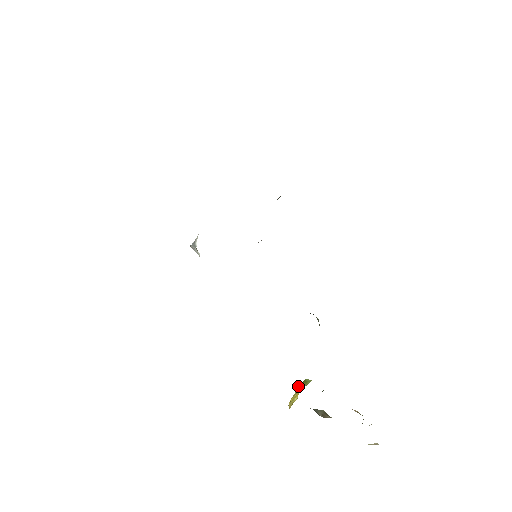
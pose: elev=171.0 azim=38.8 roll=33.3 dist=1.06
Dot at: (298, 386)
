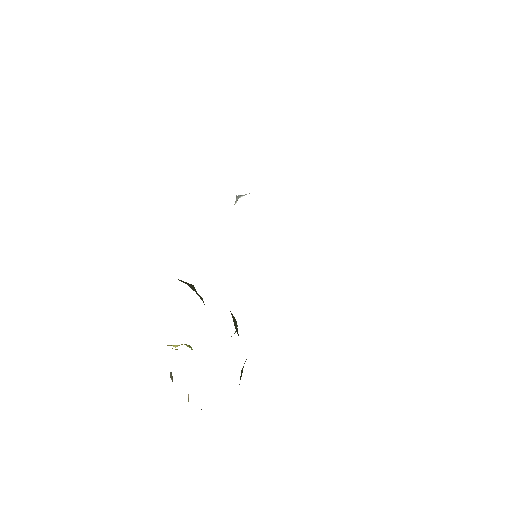
Dot at: occluded
